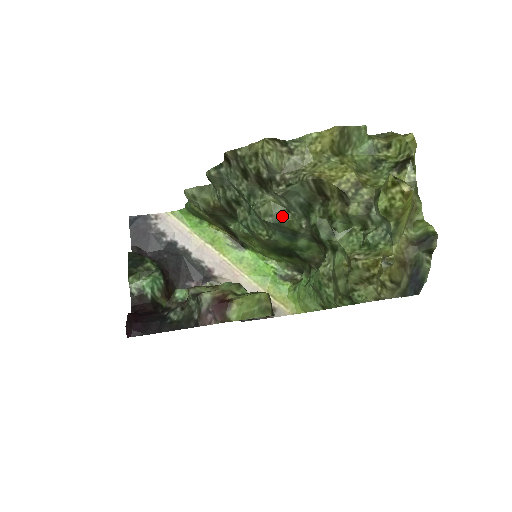
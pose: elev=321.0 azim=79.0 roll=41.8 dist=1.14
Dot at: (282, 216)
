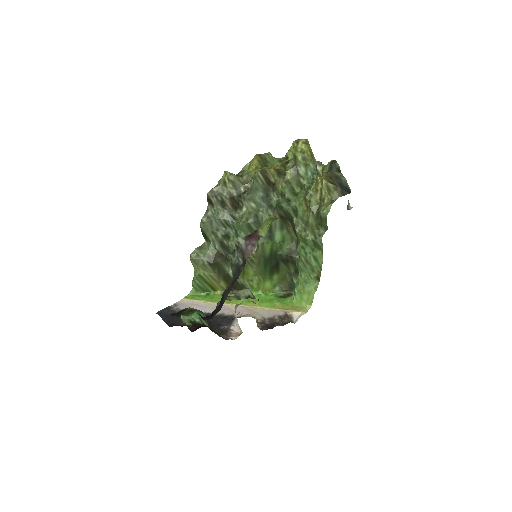
Dot at: (257, 216)
